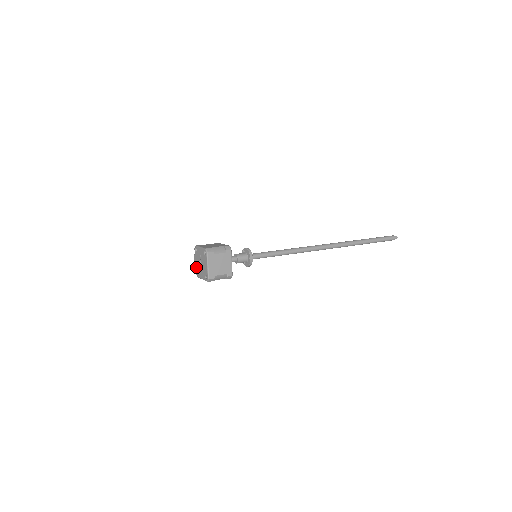
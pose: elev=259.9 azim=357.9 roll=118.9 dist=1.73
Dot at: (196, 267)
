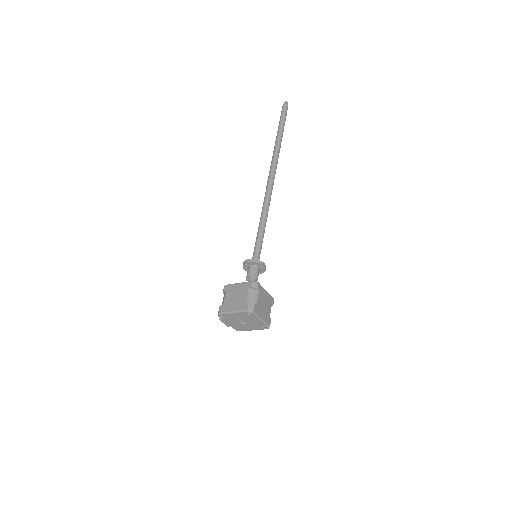
Dot at: (233, 327)
